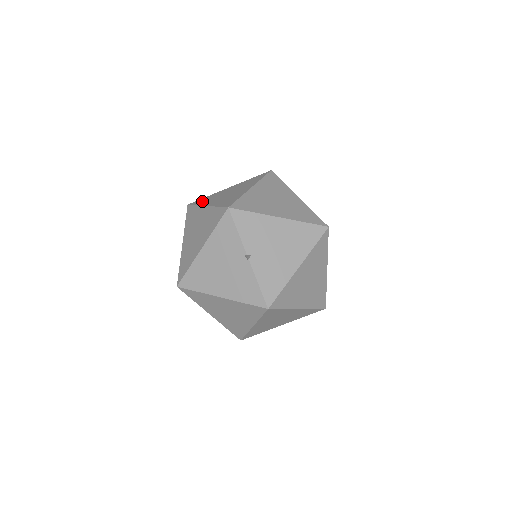
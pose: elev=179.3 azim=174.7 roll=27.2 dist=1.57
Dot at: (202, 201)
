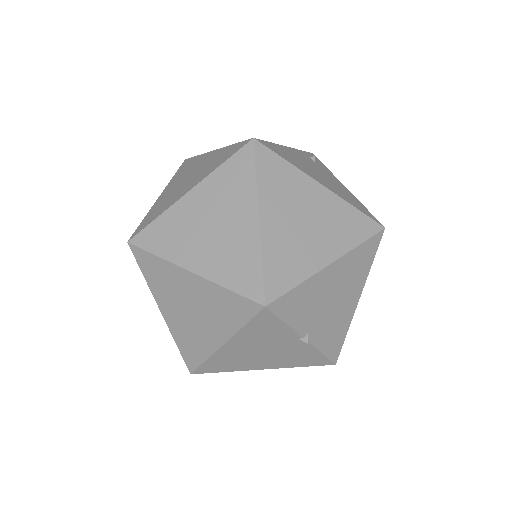
Dot at: (161, 242)
